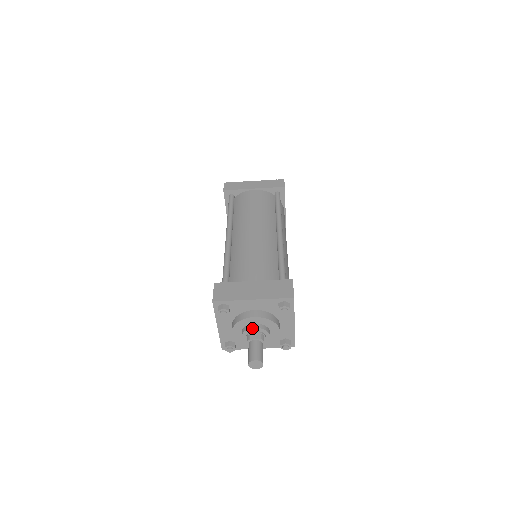
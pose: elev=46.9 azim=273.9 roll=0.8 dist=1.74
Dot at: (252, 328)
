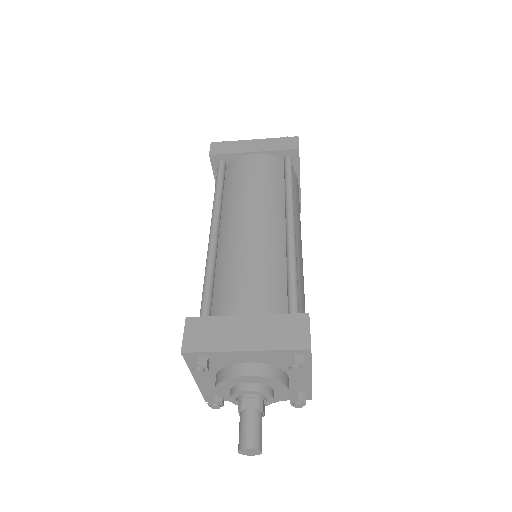
Dot at: (245, 391)
